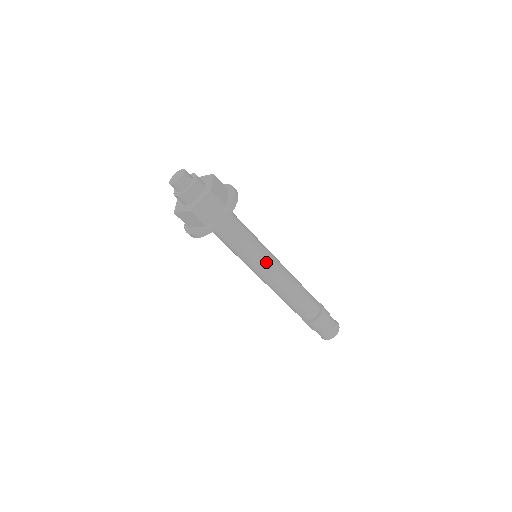
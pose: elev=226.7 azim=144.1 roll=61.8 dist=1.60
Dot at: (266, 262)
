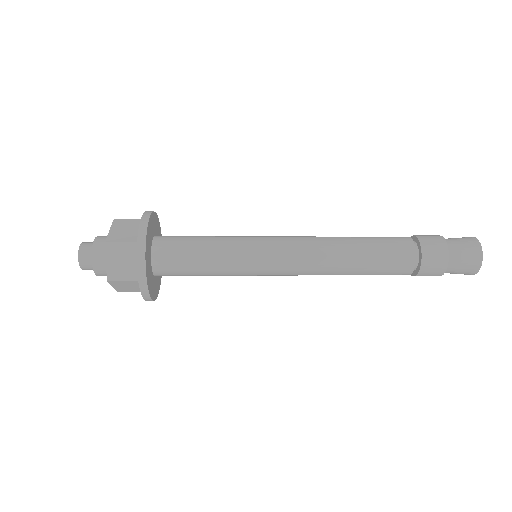
Dot at: (264, 255)
